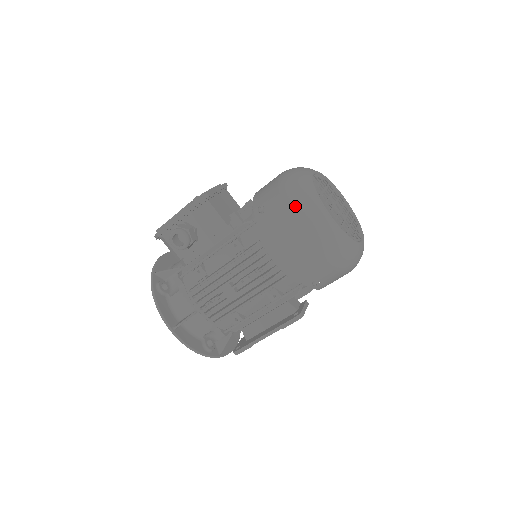
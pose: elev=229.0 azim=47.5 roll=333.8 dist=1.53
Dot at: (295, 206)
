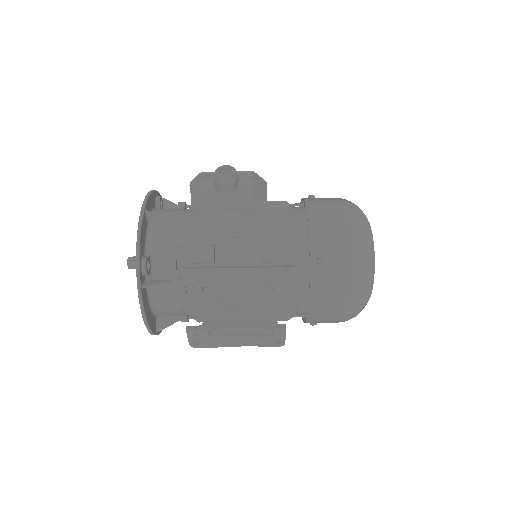
Dot at: (347, 200)
